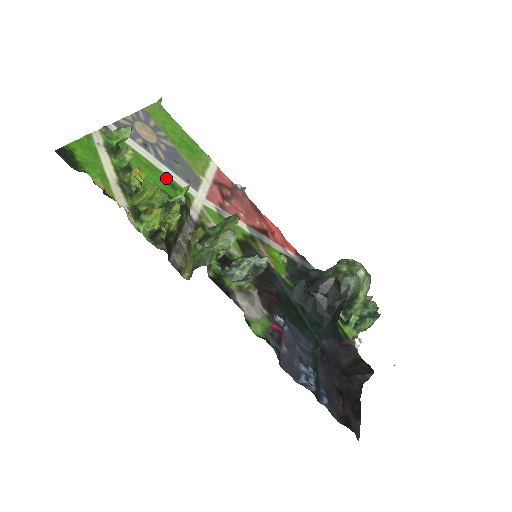
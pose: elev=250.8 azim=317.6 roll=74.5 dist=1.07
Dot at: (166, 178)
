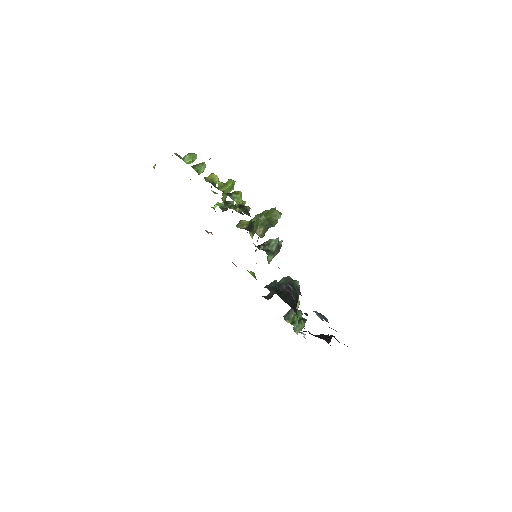
Dot at: occluded
